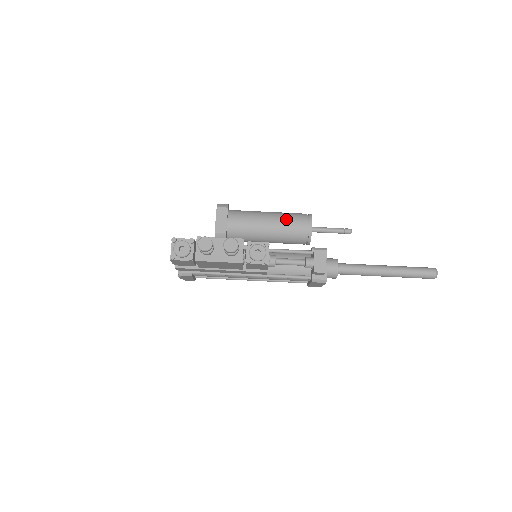
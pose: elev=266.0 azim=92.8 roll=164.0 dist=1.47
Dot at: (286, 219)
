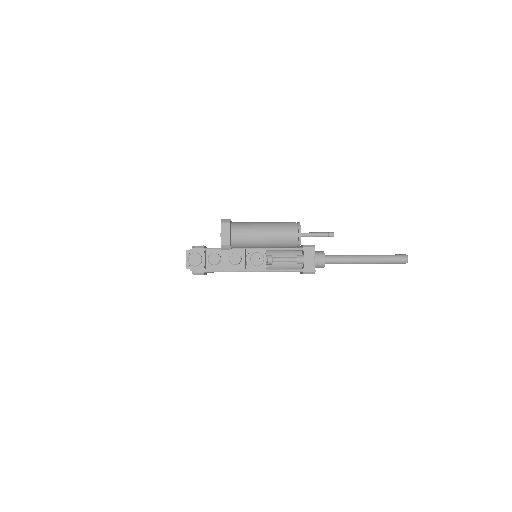
Dot at: (279, 230)
